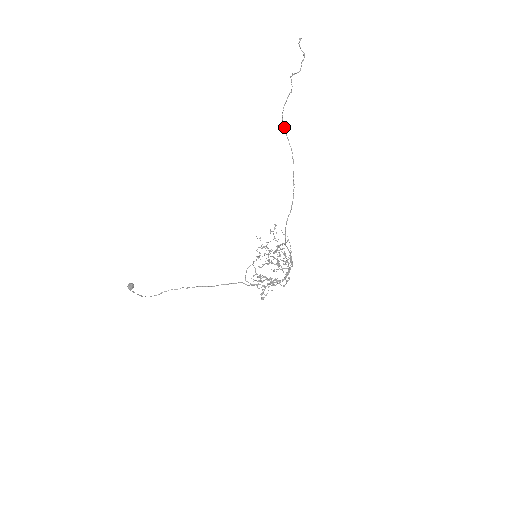
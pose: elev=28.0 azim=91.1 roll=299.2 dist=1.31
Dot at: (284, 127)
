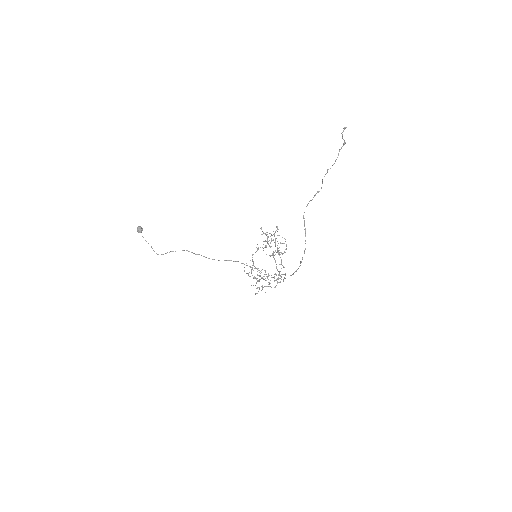
Dot at: occluded
